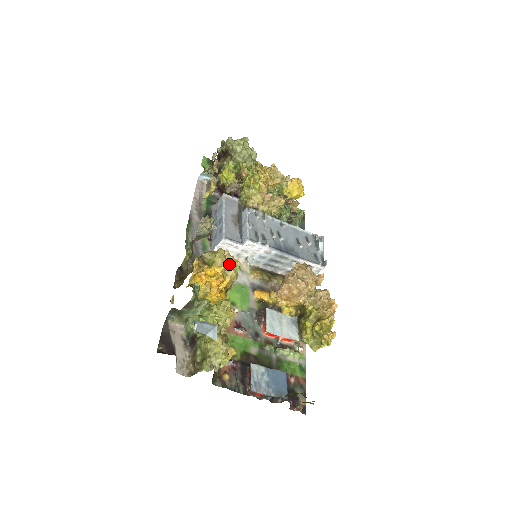
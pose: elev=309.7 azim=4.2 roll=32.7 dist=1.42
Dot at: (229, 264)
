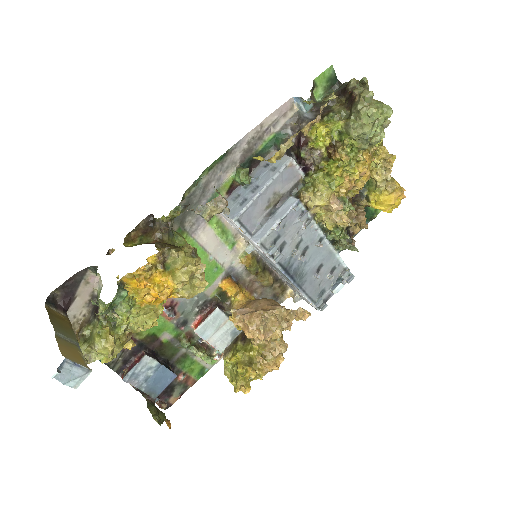
Dot at: (190, 284)
